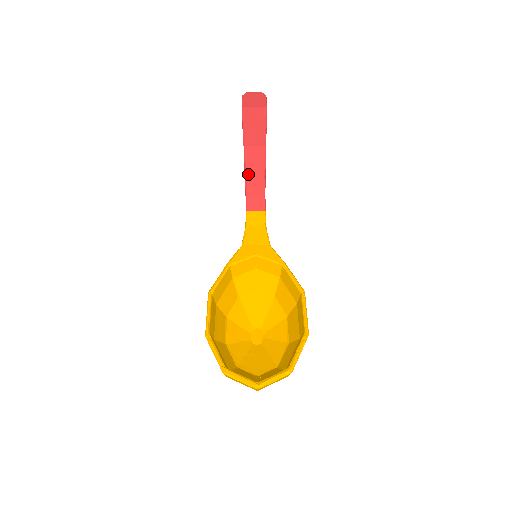
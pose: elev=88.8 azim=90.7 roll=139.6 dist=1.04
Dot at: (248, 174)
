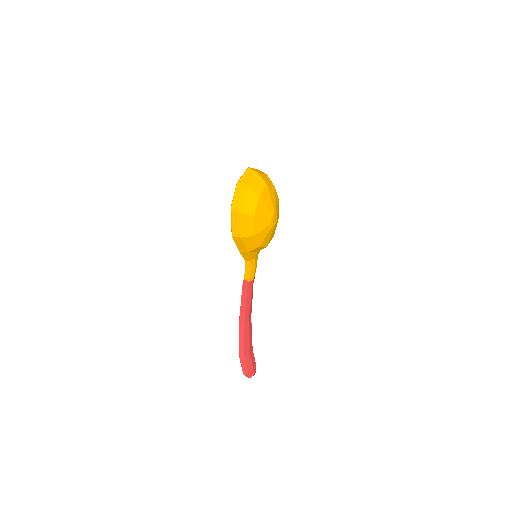
Dot at: (241, 301)
